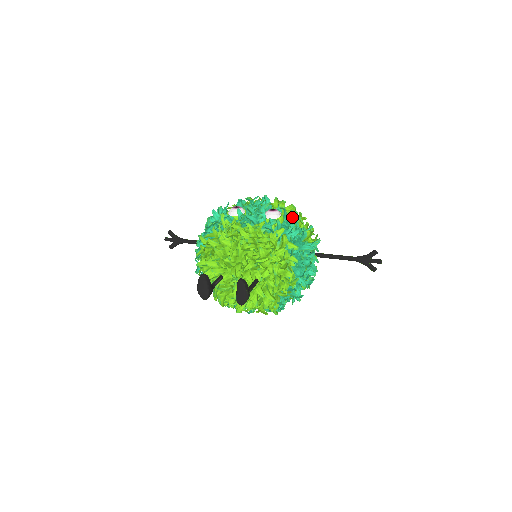
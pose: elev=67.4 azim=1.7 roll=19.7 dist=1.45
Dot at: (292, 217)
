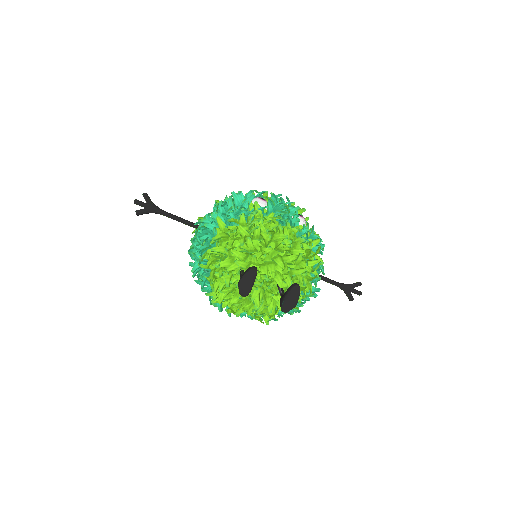
Dot at: occluded
